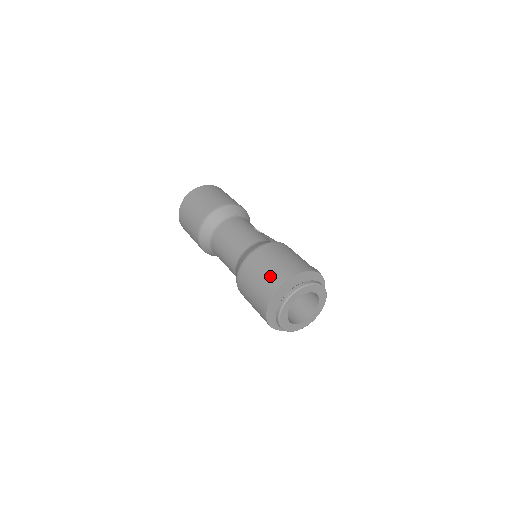
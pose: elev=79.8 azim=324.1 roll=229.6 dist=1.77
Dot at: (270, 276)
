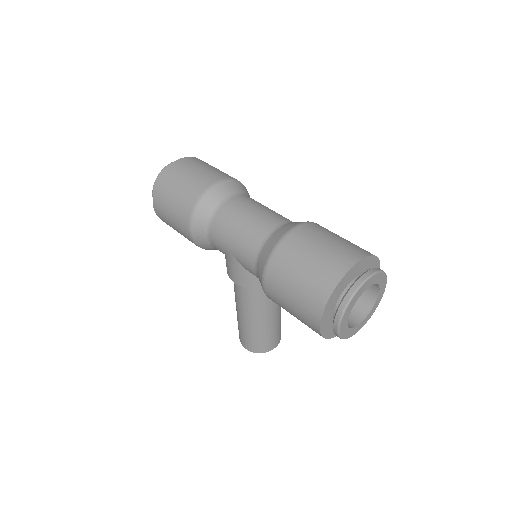
Dot at: (343, 247)
